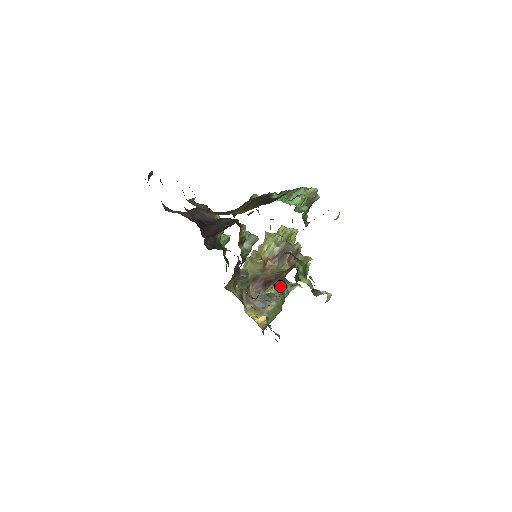
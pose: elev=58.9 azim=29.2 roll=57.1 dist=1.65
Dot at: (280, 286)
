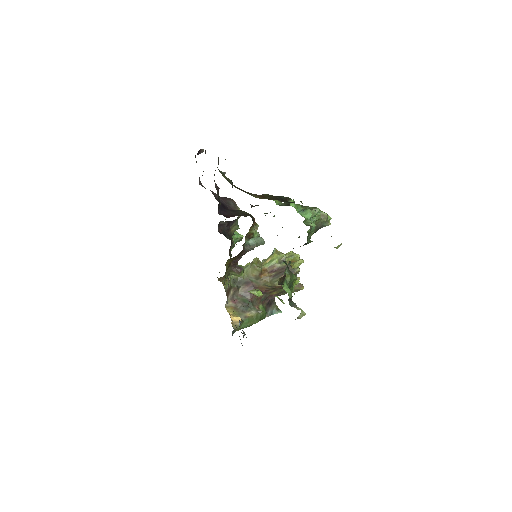
Dot at: (267, 303)
